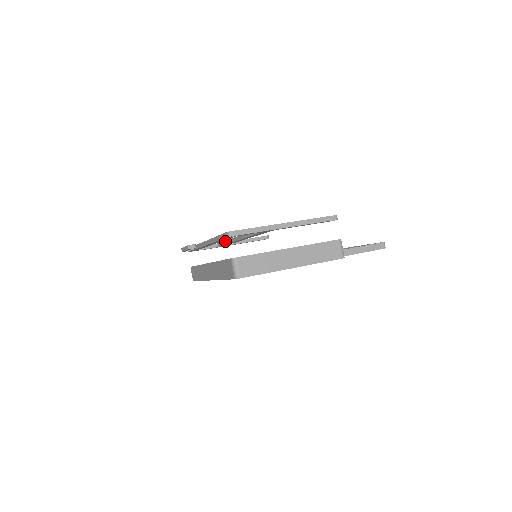
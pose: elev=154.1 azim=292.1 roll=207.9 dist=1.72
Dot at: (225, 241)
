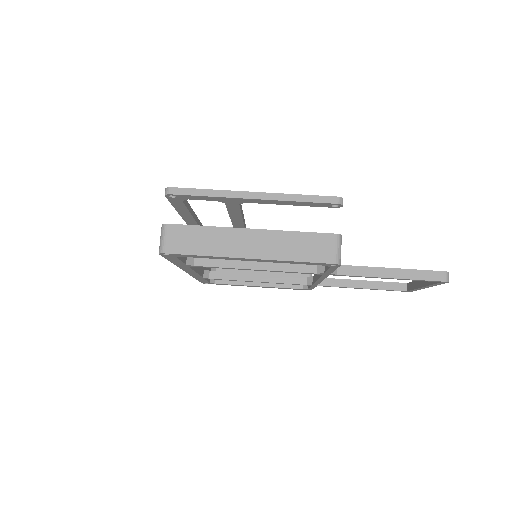
Dot at: occluded
